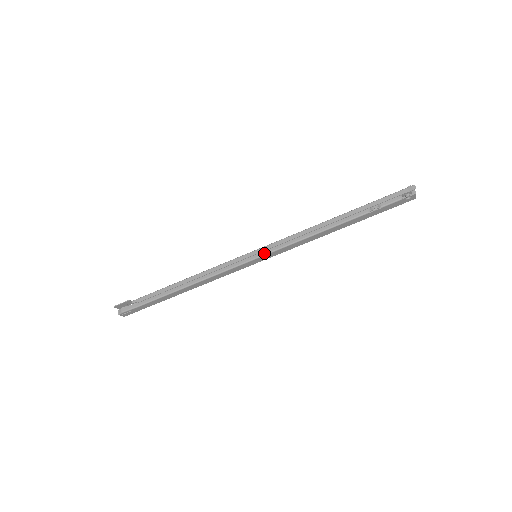
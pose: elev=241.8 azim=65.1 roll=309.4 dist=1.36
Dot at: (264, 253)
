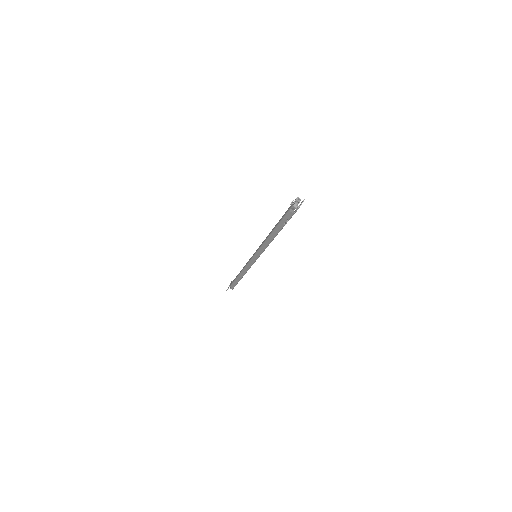
Dot at: (258, 256)
